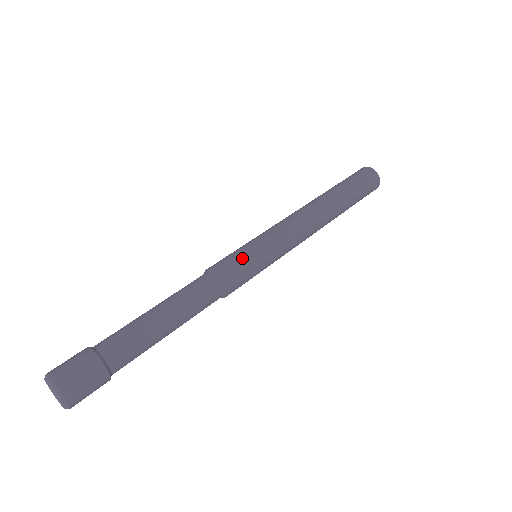
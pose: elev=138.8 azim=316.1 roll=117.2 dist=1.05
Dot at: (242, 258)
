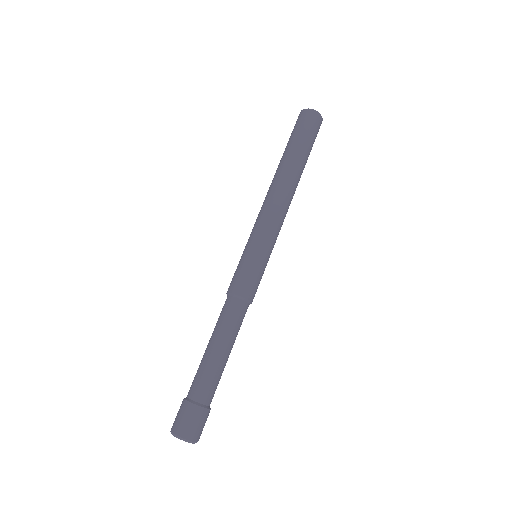
Dot at: (241, 269)
